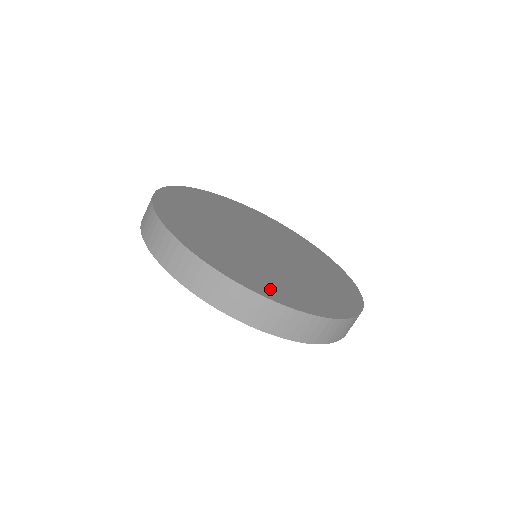
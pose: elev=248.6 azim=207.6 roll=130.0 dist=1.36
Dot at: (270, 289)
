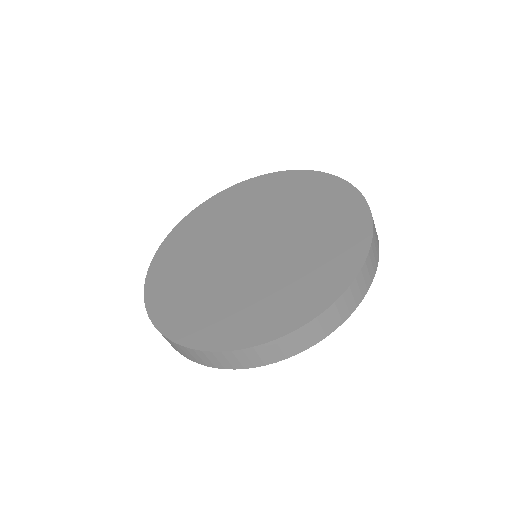
Dot at: (173, 316)
